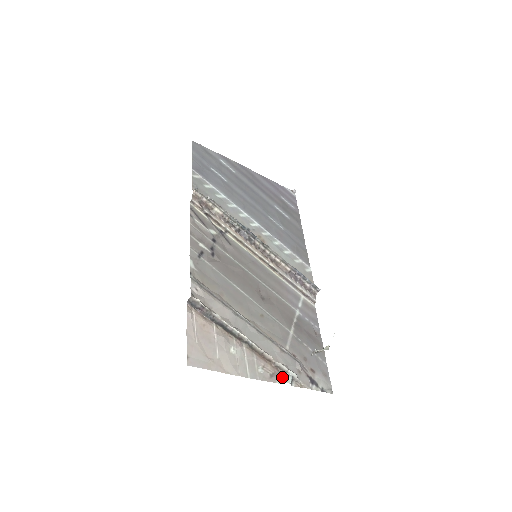
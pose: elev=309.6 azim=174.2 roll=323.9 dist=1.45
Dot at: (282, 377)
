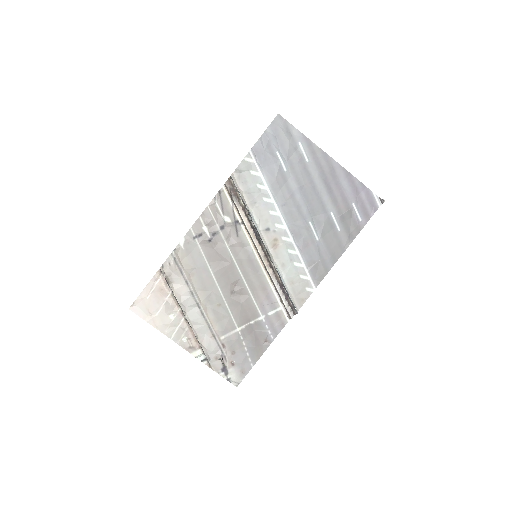
Dot at: (199, 353)
